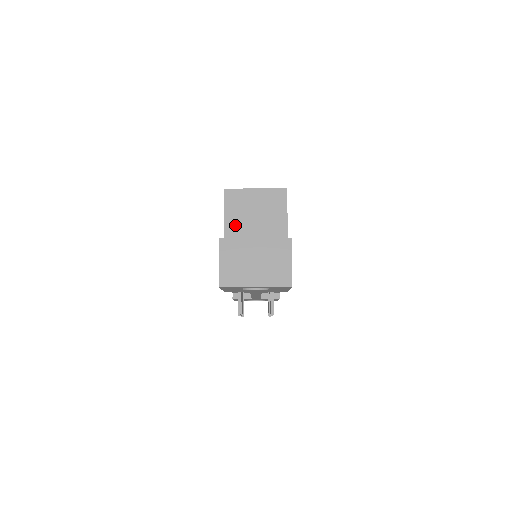
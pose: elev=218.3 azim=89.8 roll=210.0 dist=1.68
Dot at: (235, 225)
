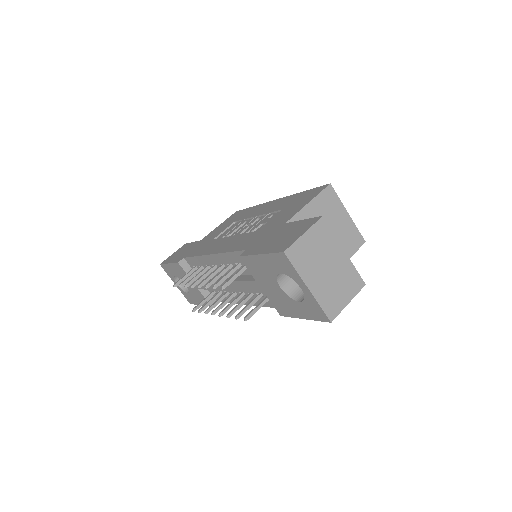
Dot at: occluded
